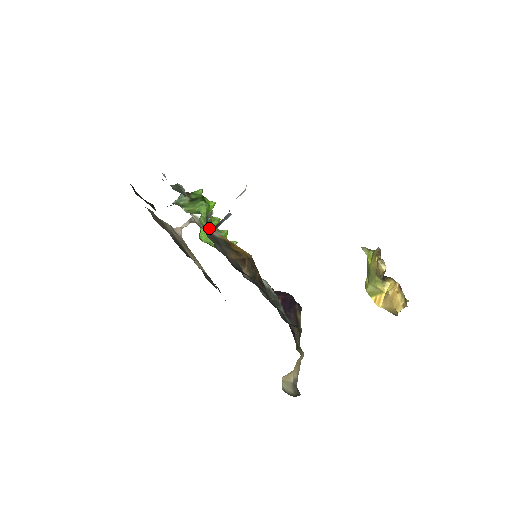
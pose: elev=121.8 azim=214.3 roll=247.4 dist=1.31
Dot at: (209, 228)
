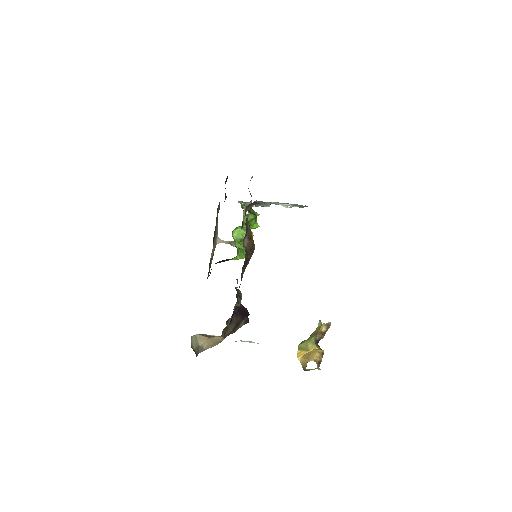
Dot at: (243, 233)
